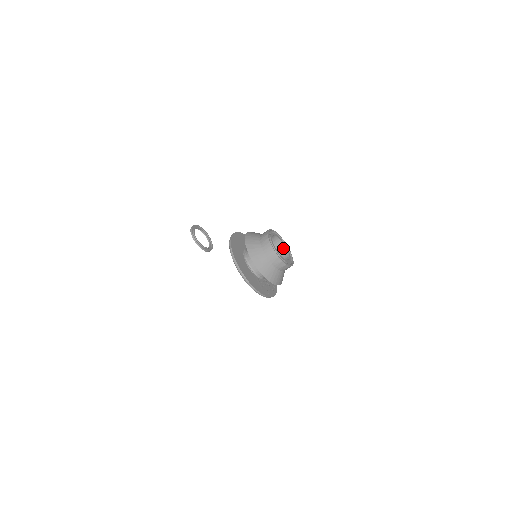
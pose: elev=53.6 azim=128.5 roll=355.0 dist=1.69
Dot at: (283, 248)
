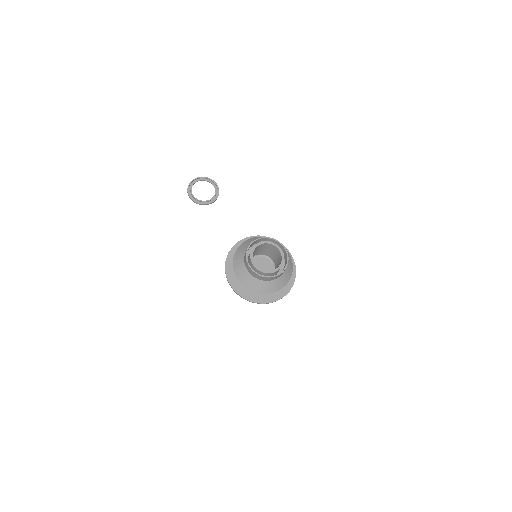
Dot at: (269, 245)
